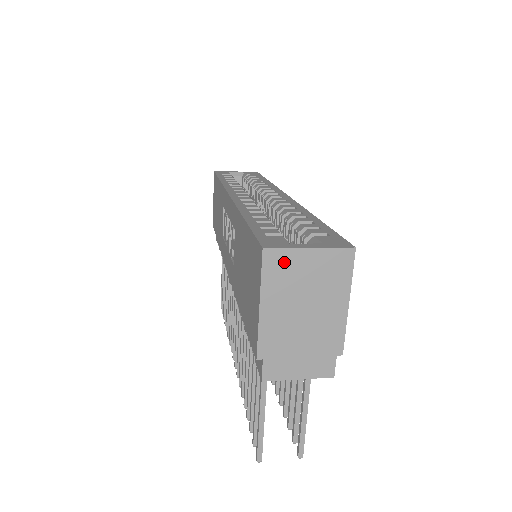
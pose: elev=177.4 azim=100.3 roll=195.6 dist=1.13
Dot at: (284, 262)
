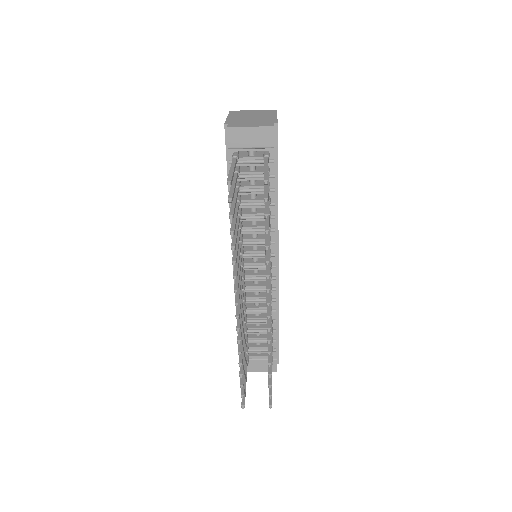
Dot at: (240, 112)
